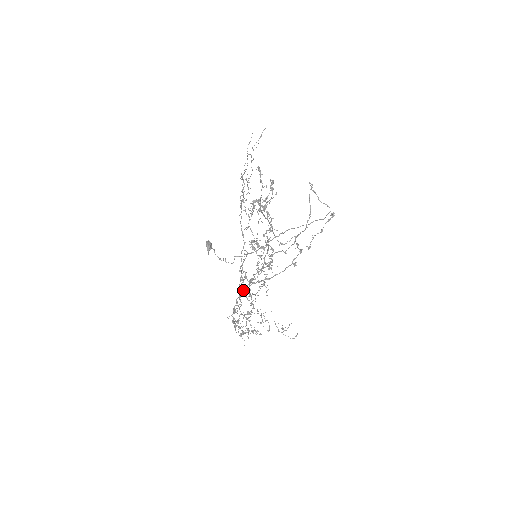
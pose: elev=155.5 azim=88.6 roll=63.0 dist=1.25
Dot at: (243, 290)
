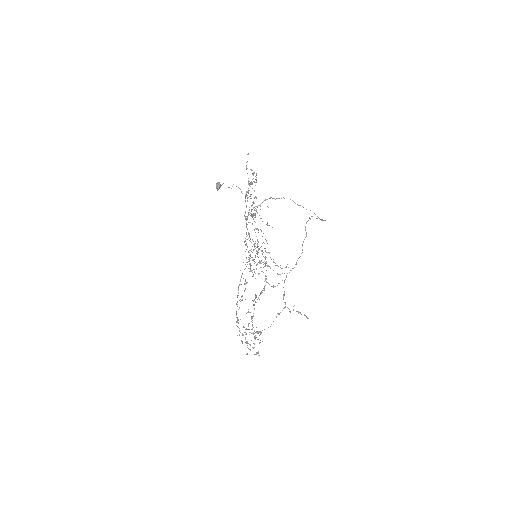
Dot at: occluded
